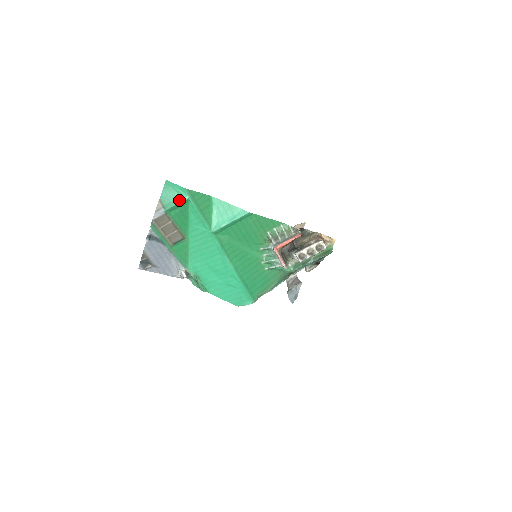
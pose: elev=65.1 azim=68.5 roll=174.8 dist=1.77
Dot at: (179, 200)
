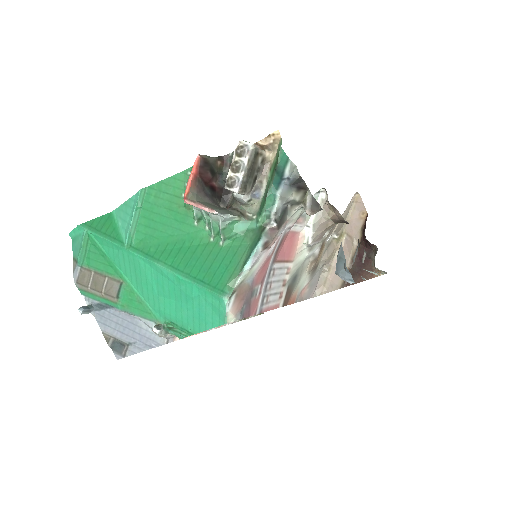
Dot at: (82, 241)
